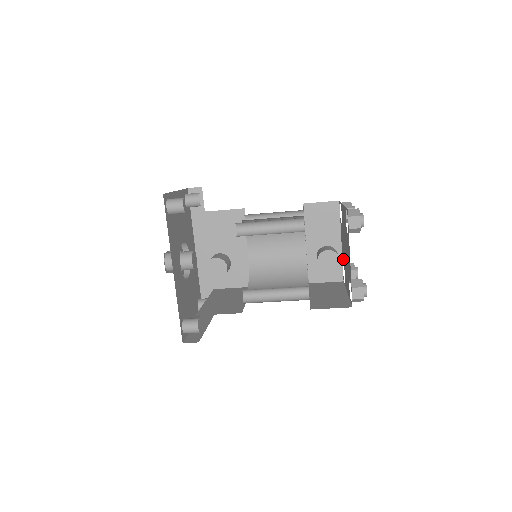
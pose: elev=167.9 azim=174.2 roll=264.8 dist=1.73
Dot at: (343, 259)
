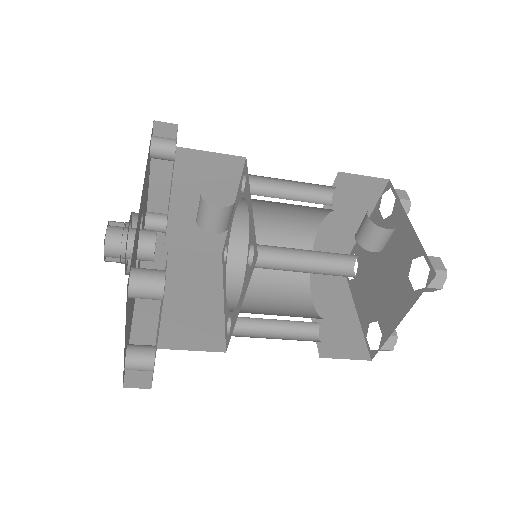
Dot at: (369, 315)
